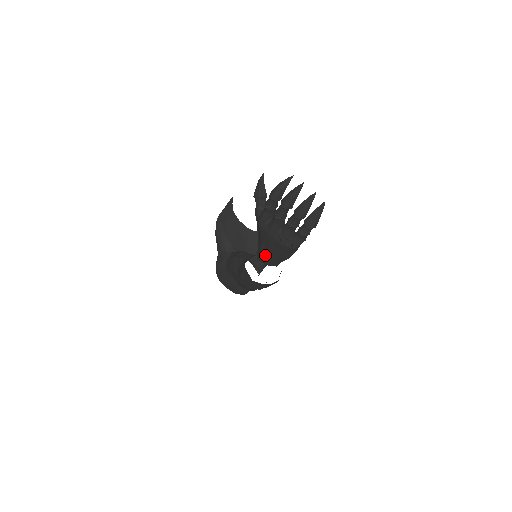
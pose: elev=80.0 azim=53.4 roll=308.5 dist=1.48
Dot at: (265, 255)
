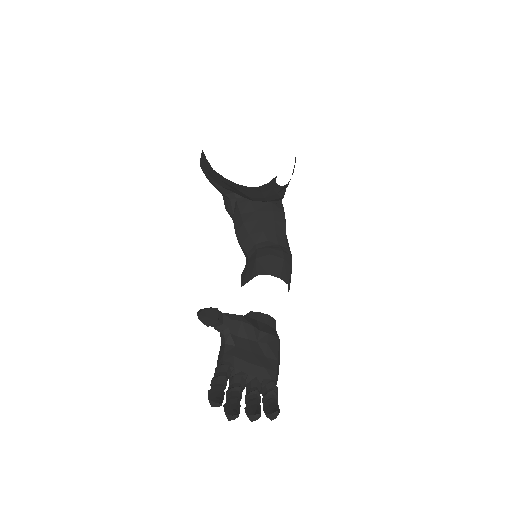
Dot at: occluded
